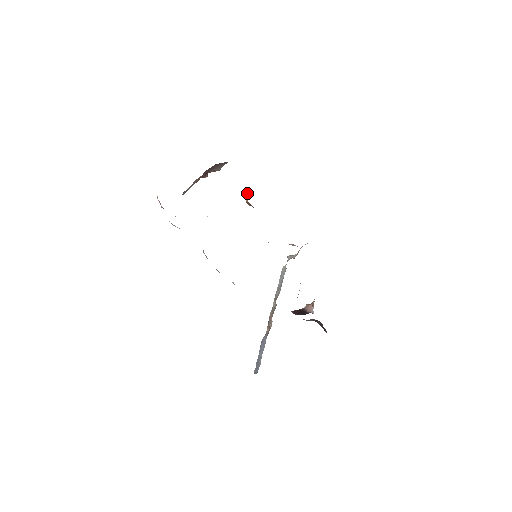
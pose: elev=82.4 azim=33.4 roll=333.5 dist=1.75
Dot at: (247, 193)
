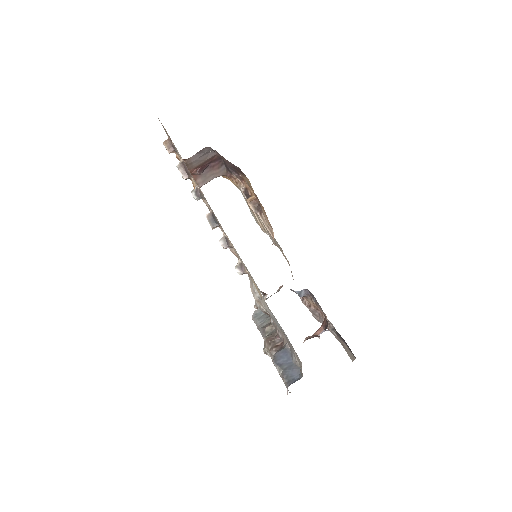
Dot at: (248, 198)
